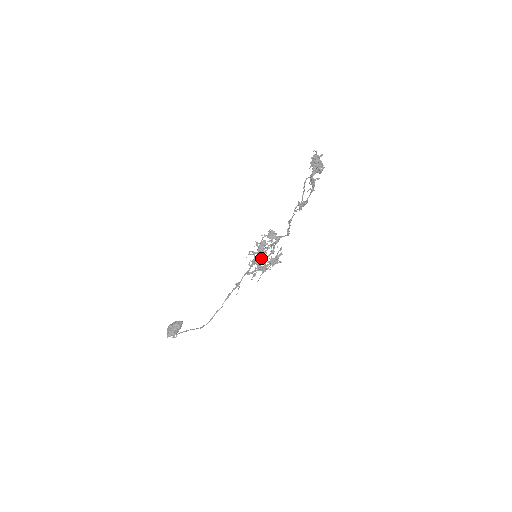
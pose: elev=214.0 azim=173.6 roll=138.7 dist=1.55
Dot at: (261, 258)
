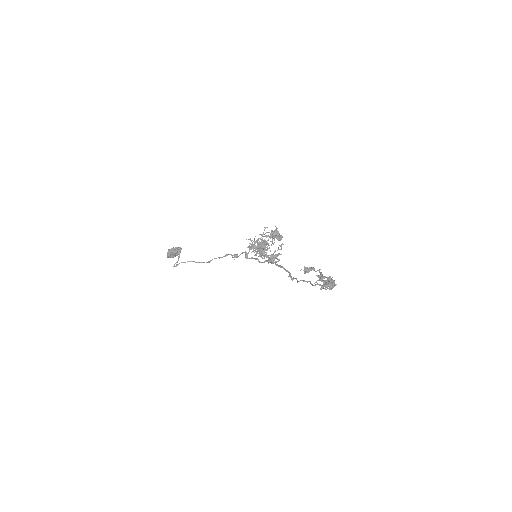
Dot at: (261, 254)
